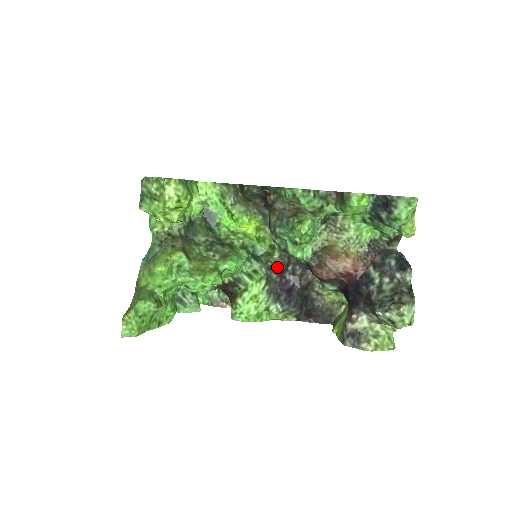
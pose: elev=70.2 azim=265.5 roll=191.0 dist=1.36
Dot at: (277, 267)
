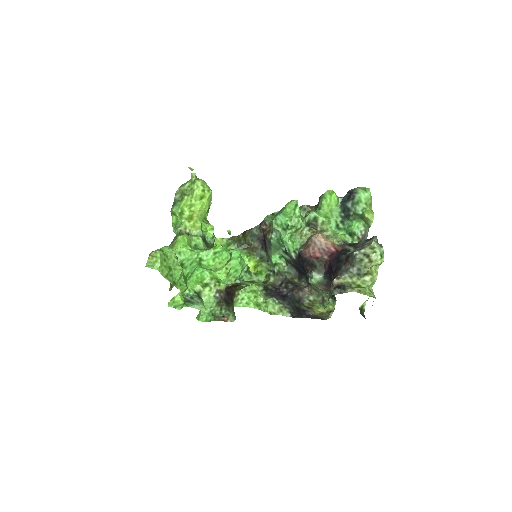
Dot at: occluded
